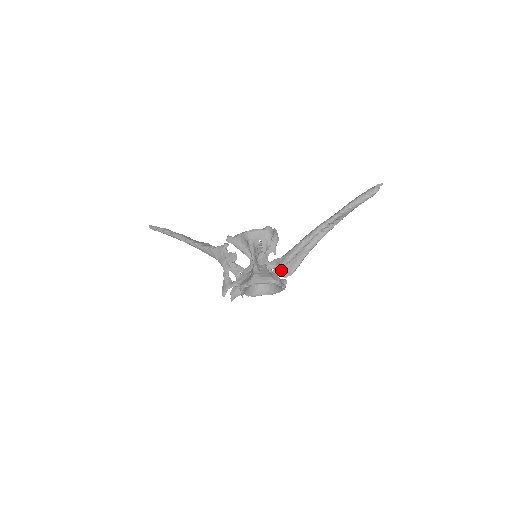
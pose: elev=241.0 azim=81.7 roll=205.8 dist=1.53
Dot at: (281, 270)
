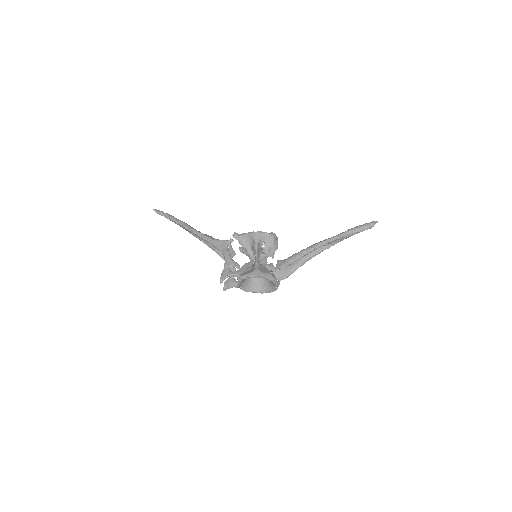
Dot at: (276, 273)
